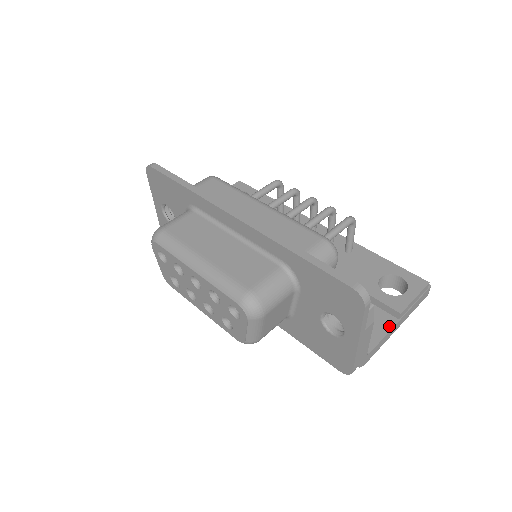
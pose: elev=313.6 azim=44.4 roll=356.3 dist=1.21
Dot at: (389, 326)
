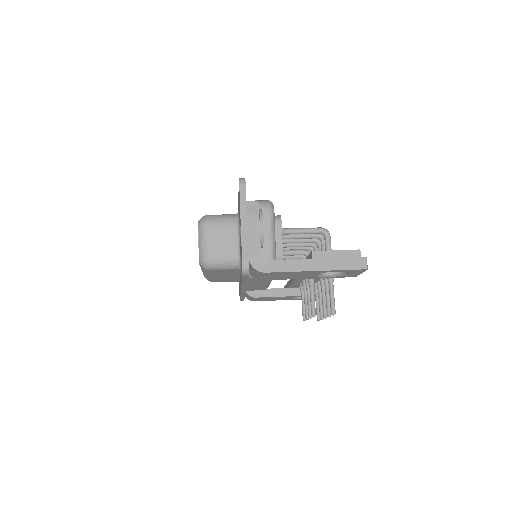
Dot at: (300, 260)
